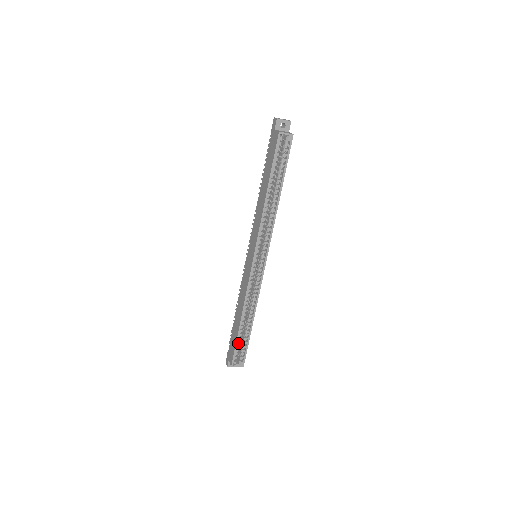
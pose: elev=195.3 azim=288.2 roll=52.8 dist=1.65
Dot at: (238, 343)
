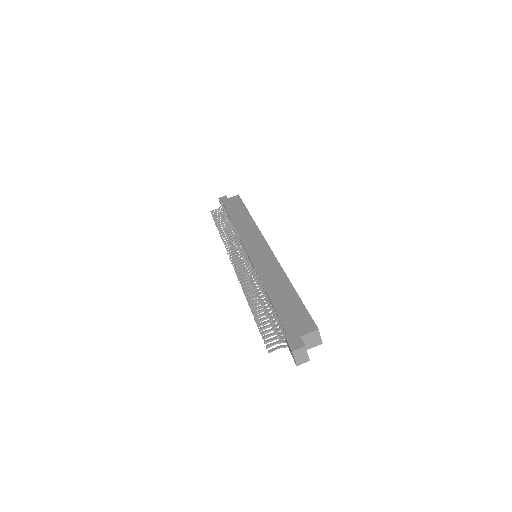
Dot at: (302, 308)
